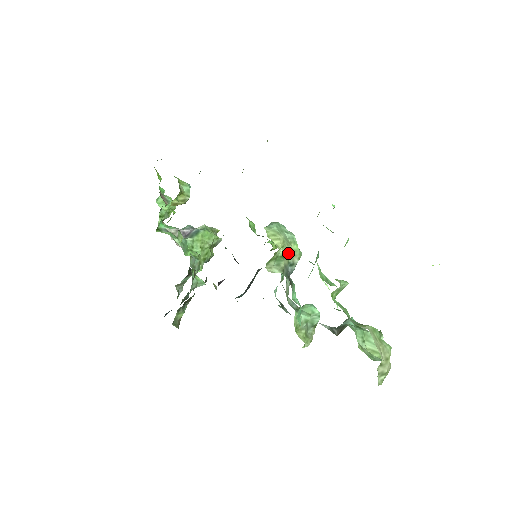
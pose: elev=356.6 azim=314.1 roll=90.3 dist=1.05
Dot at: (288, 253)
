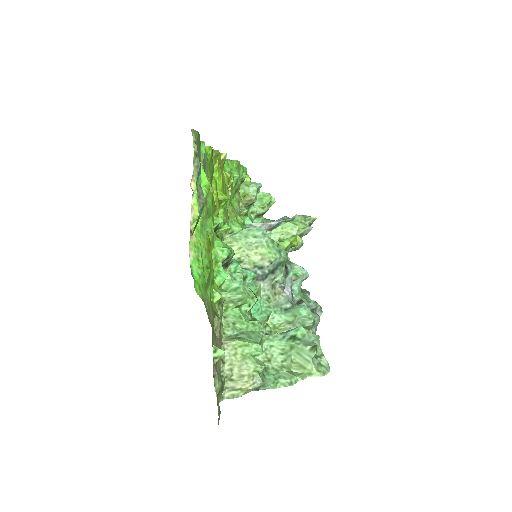
Dot at: (251, 257)
